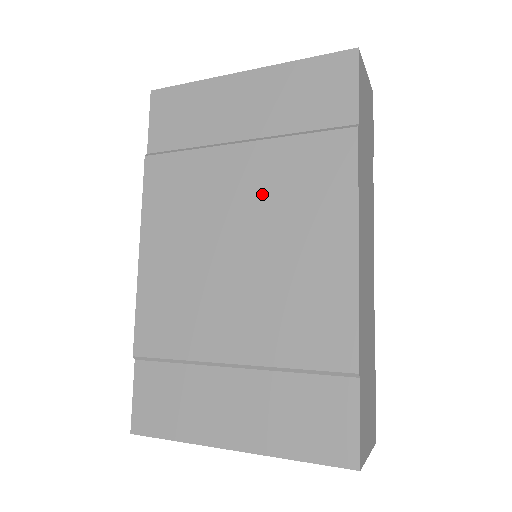
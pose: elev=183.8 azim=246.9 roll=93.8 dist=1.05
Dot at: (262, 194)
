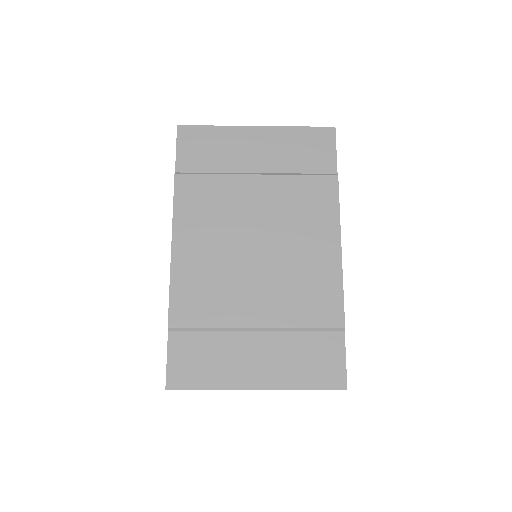
Dot at: (274, 211)
